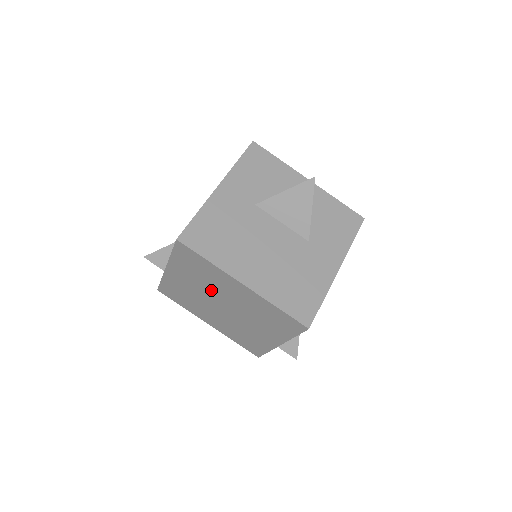
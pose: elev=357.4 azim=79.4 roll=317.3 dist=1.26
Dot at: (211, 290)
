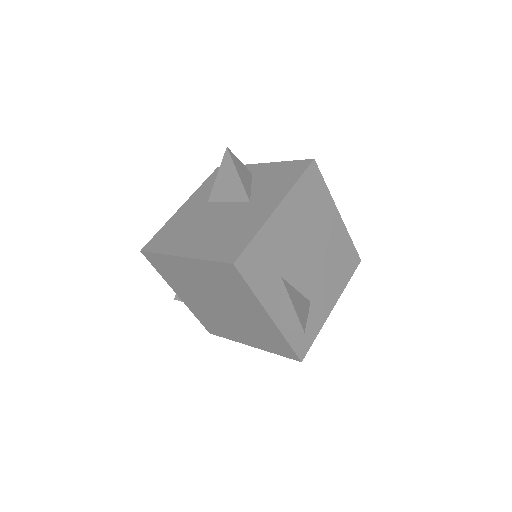
Dot at: (197, 290)
